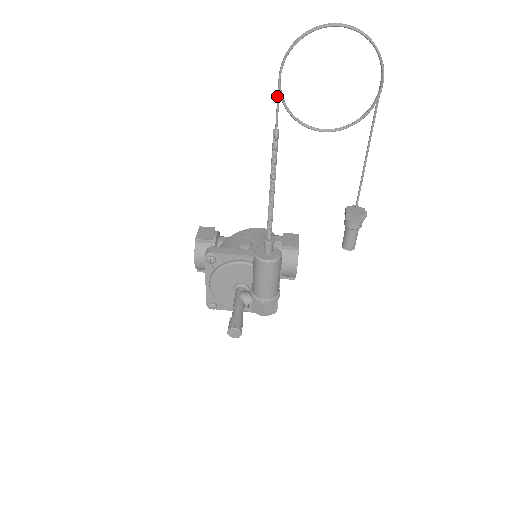
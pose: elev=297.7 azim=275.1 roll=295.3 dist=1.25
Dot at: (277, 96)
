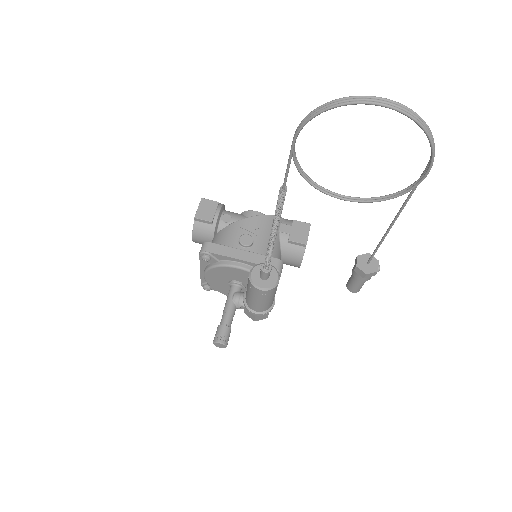
Dot at: (288, 159)
